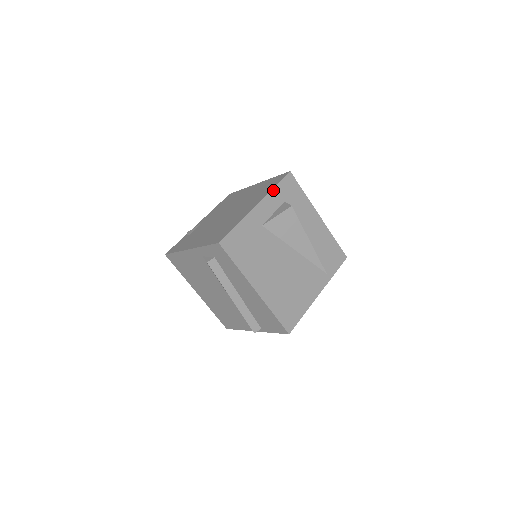
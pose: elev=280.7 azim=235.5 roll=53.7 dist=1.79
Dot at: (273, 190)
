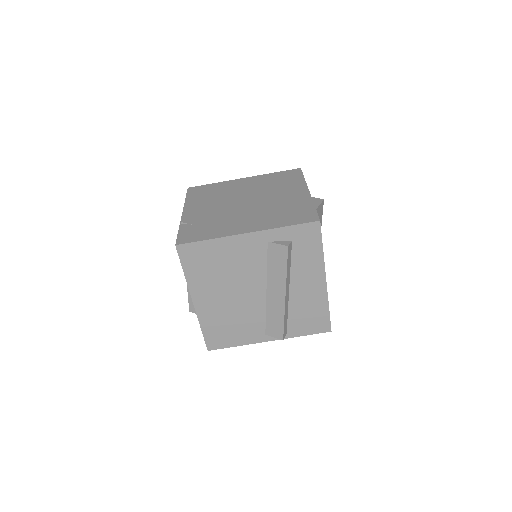
Dot at: (305, 181)
